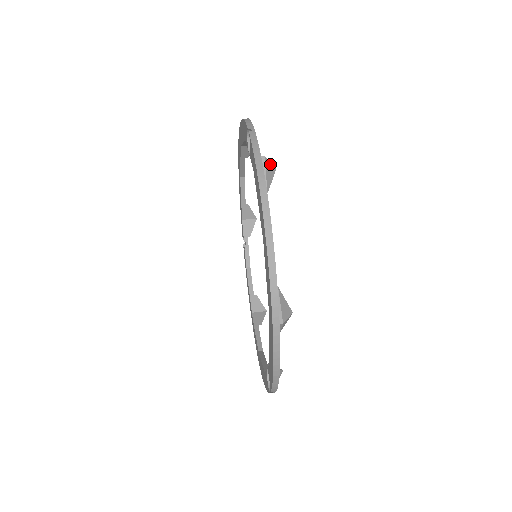
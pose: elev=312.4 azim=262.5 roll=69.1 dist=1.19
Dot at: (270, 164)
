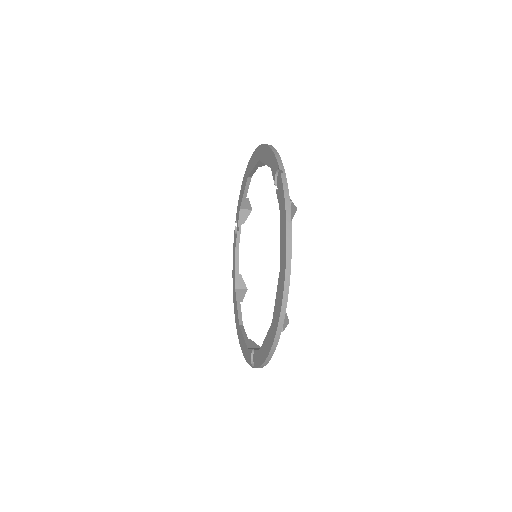
Dot at: occluded
